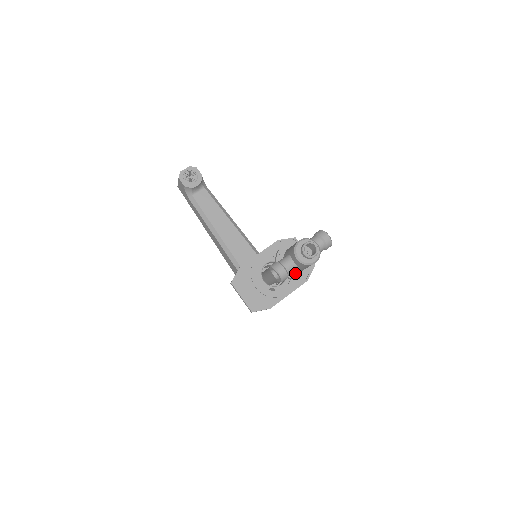
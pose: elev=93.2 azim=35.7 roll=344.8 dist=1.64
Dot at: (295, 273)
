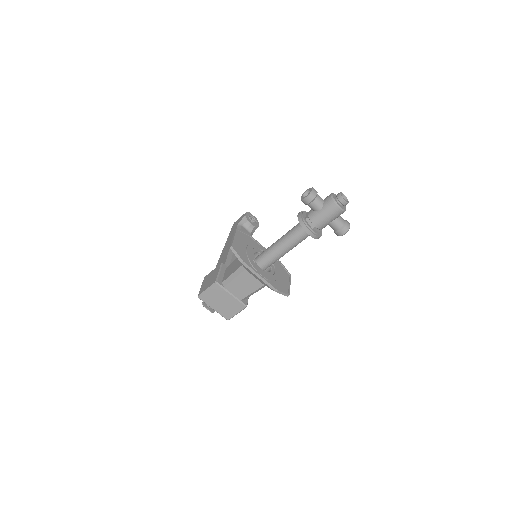
Dot at: (307, 223)
